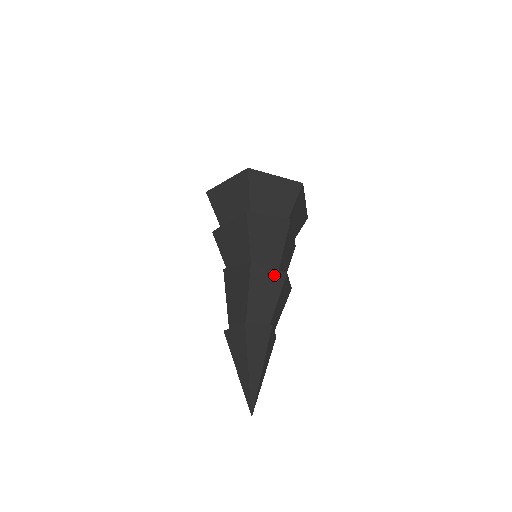
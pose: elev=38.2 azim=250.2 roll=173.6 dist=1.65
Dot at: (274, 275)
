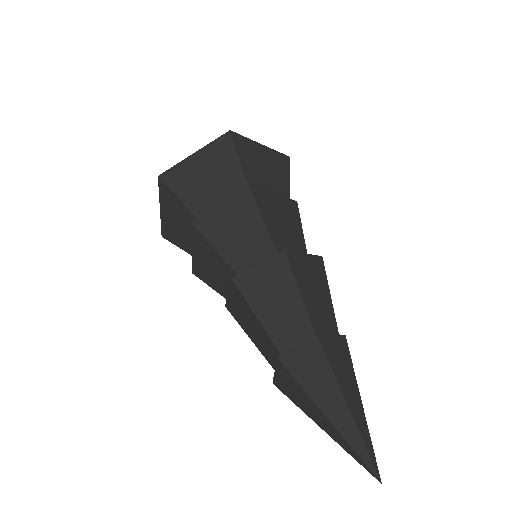
Dot at: (271, 267)
